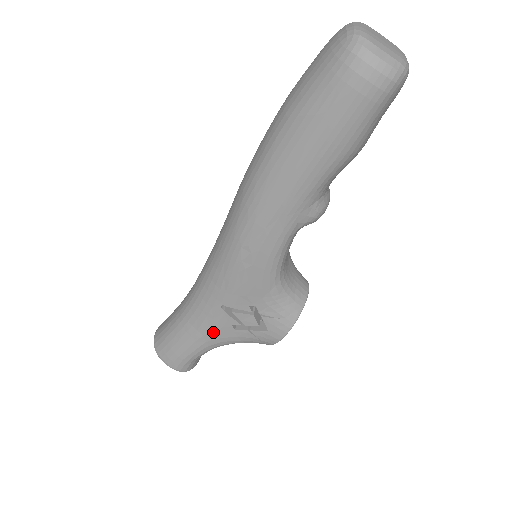
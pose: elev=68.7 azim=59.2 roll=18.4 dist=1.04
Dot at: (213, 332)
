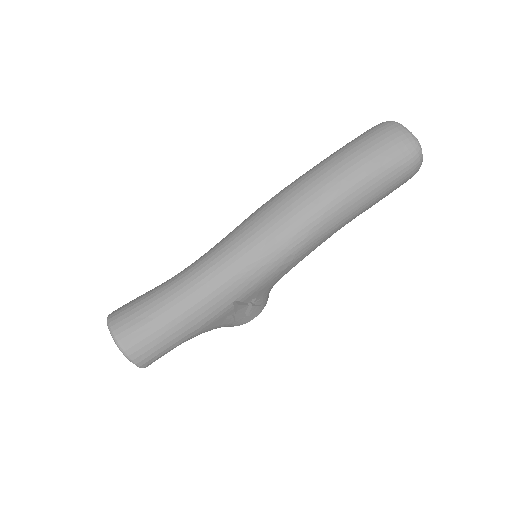
Dot at: (209, 324)
